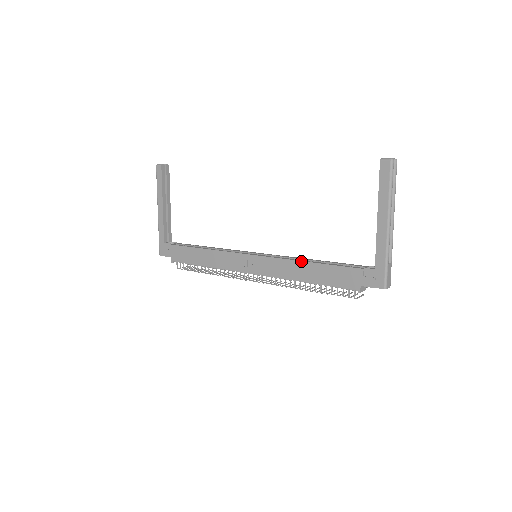
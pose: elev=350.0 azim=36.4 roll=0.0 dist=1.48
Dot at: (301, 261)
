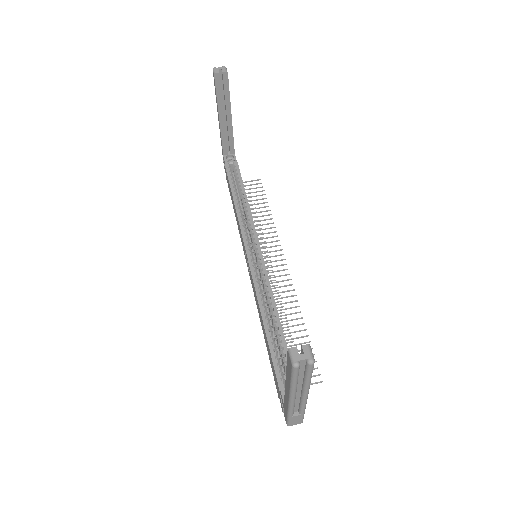
Dot at: (261, 315)
